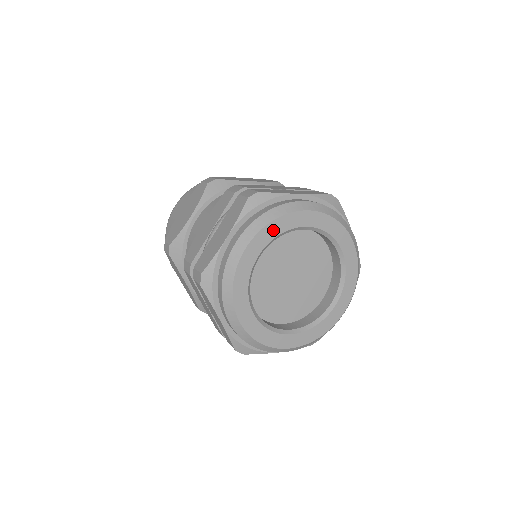
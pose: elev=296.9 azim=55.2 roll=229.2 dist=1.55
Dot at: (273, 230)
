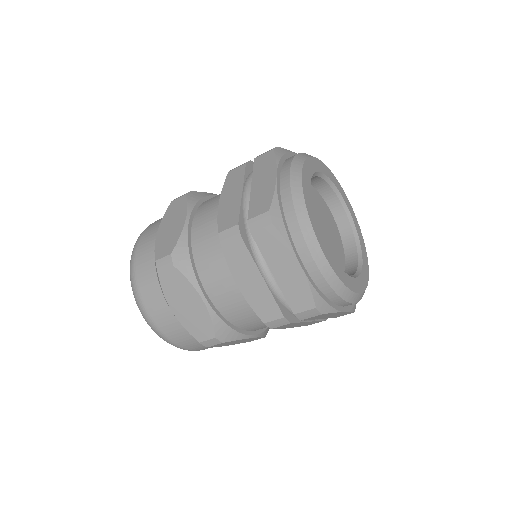
Dot at: (309, 167)
